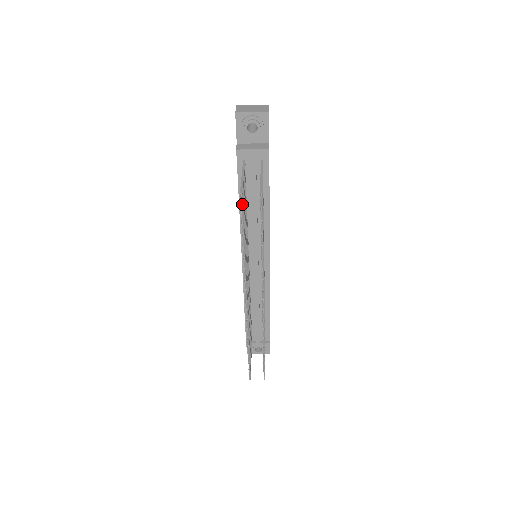
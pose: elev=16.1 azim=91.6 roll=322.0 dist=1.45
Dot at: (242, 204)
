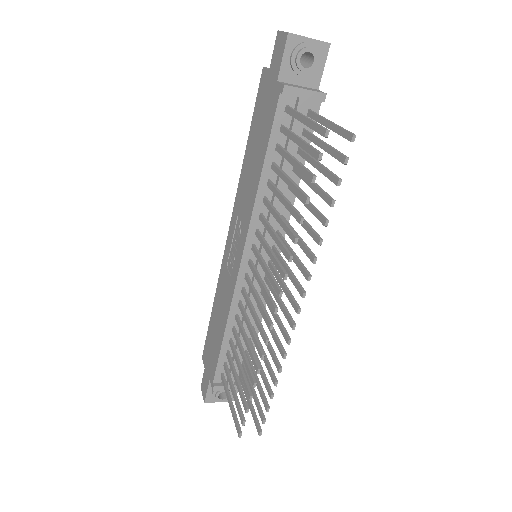
Dot at: (319, 151)
